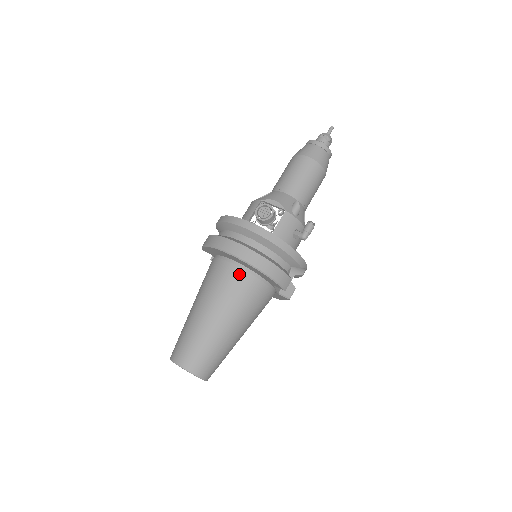
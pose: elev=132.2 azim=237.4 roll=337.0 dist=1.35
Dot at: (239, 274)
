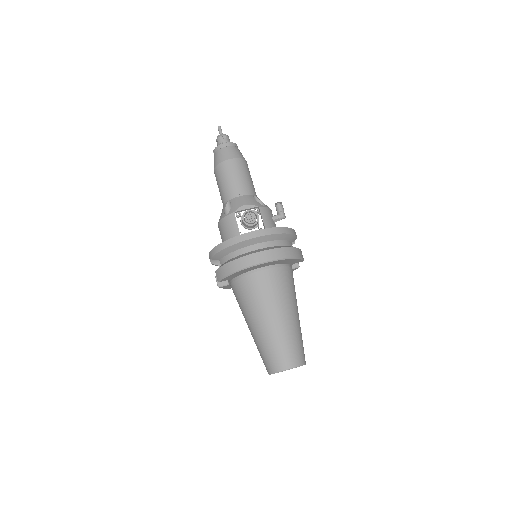
Dot at: (274, 273)
